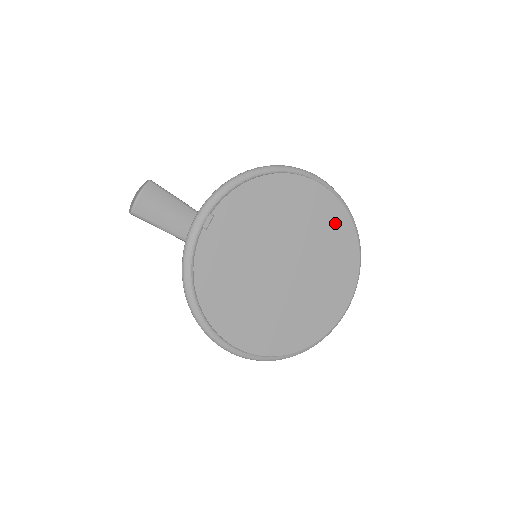
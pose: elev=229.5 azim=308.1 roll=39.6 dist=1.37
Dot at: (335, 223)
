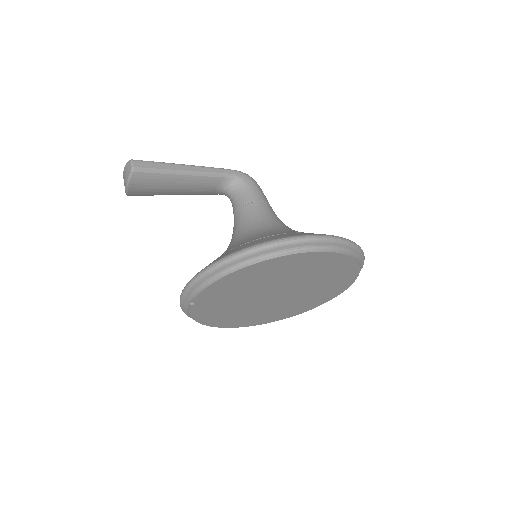
Dot at: (330, 263)
